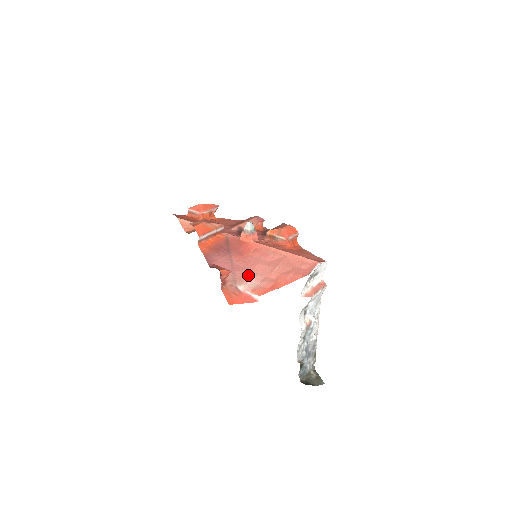
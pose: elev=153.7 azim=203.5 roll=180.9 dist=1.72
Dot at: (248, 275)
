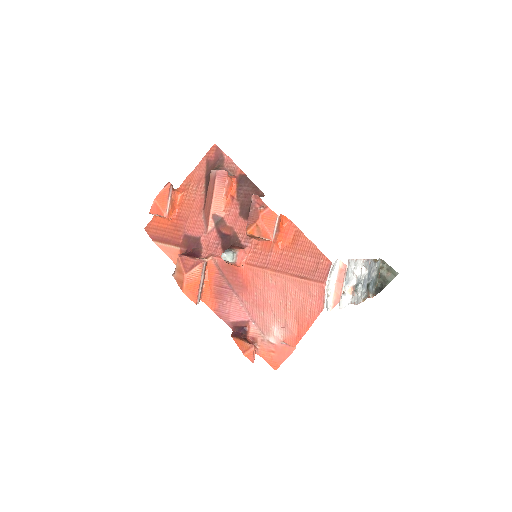
Dot at: (268, 321)
